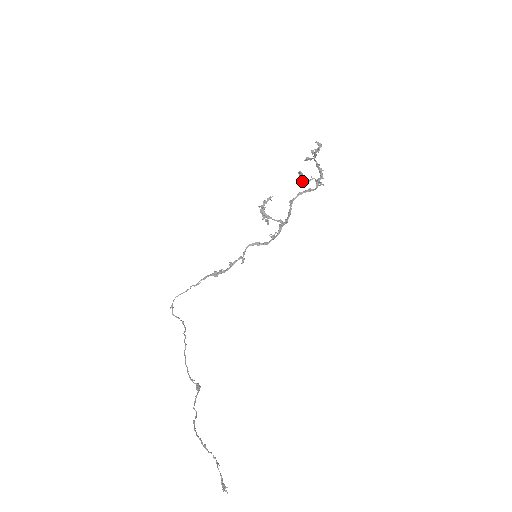
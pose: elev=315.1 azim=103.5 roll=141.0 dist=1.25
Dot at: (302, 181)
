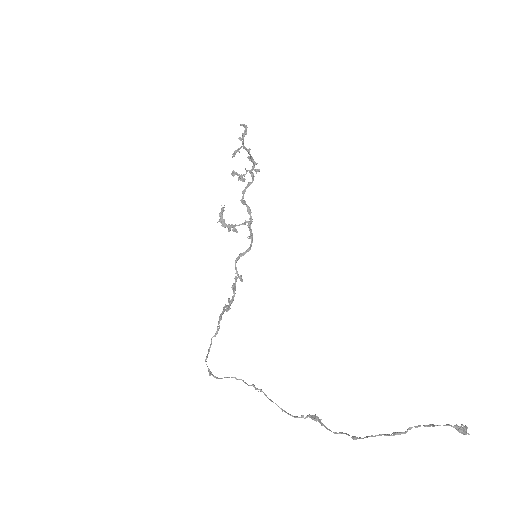
Dot at: (241, 177)
